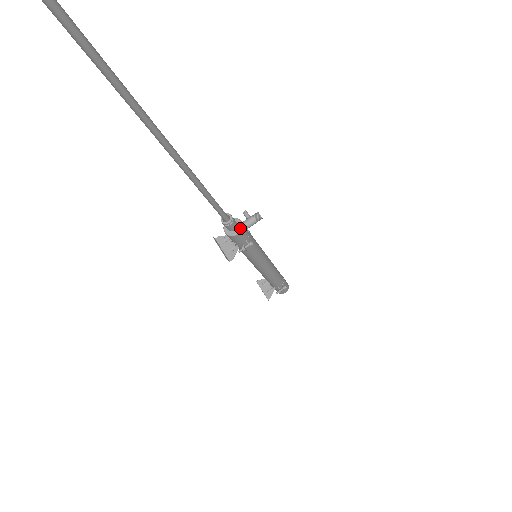
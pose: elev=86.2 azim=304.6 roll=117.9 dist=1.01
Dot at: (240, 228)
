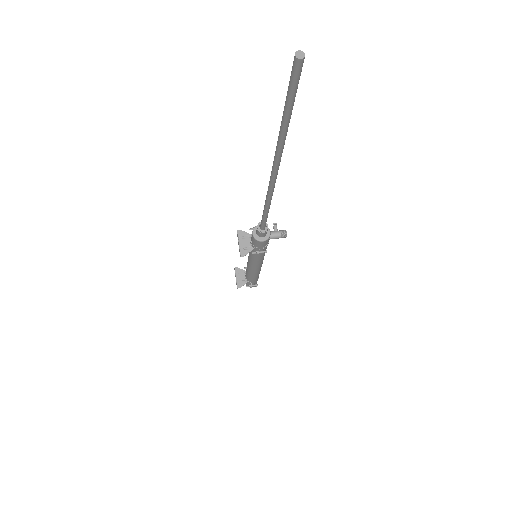
Dot at: (267, 238)
